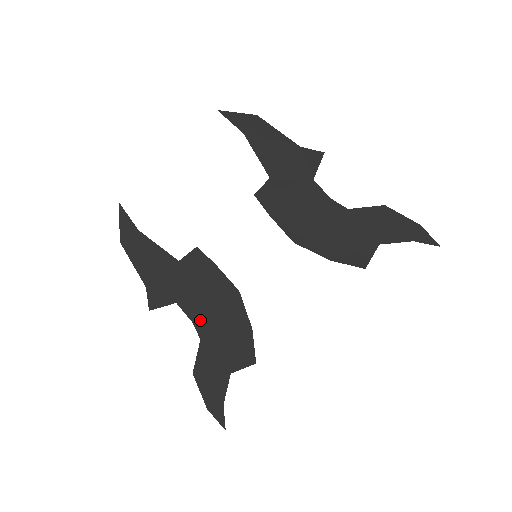
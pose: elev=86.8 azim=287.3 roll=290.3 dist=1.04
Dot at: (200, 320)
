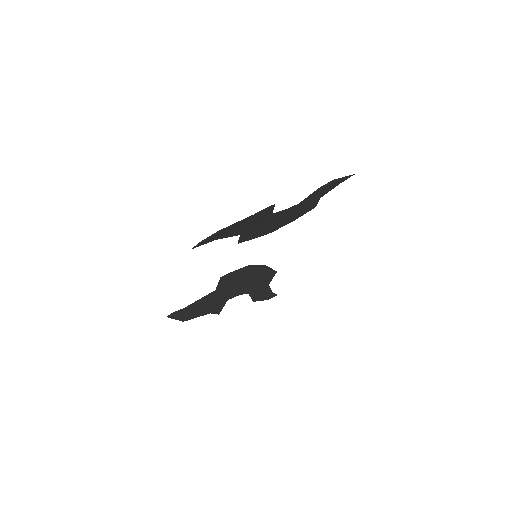
Dot at: (243, 291)
